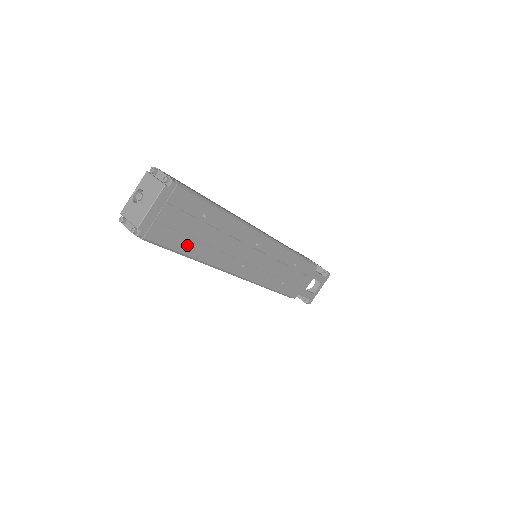
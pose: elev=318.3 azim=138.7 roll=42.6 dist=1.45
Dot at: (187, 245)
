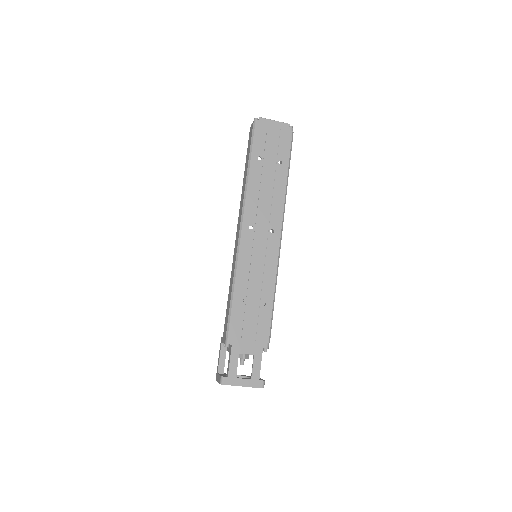
Dot at: (257, 159)
